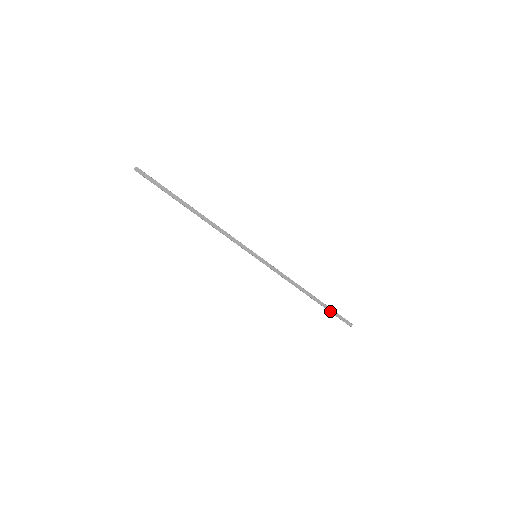
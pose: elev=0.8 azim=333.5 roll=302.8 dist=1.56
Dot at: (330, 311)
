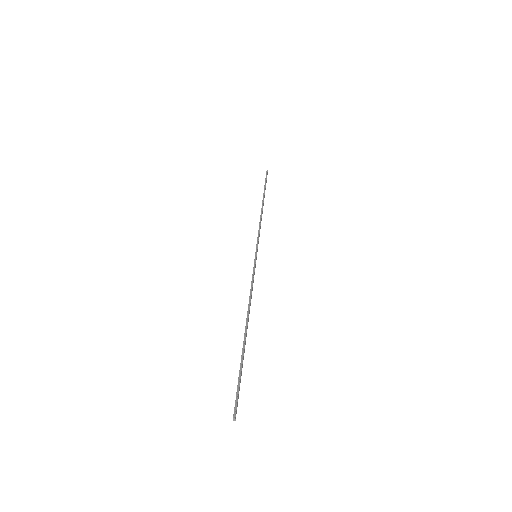
Dot at: (265, 189)
